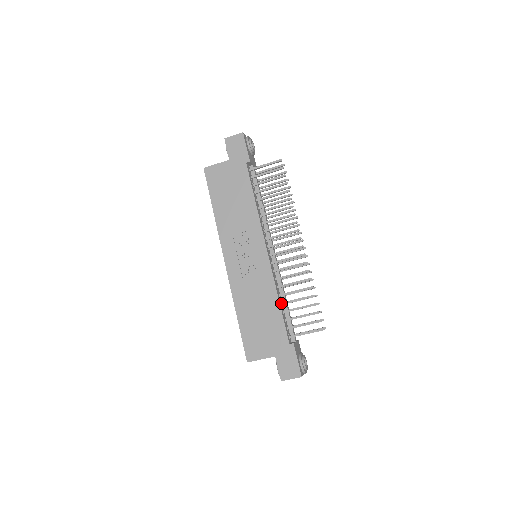
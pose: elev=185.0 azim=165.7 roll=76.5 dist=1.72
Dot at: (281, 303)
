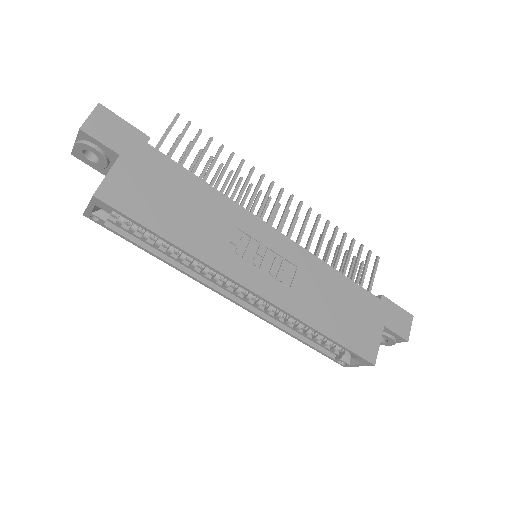
Dot at: occluded
